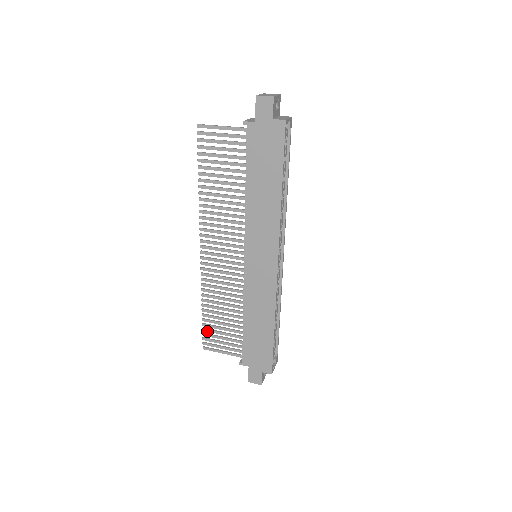
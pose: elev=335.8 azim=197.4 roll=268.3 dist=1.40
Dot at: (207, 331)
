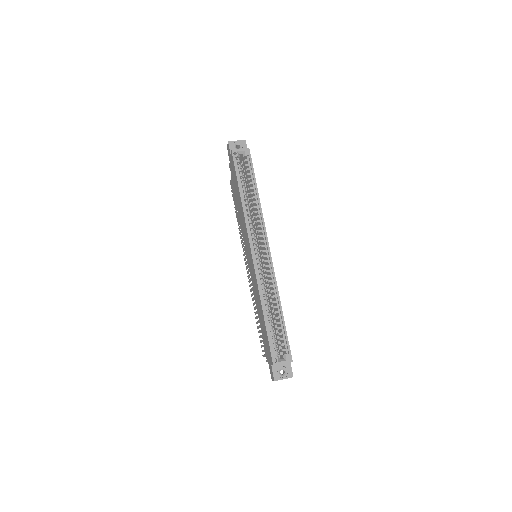
Dot at: (260, 337)
